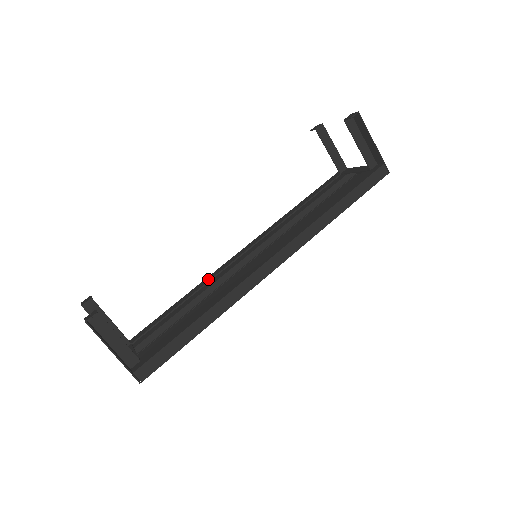
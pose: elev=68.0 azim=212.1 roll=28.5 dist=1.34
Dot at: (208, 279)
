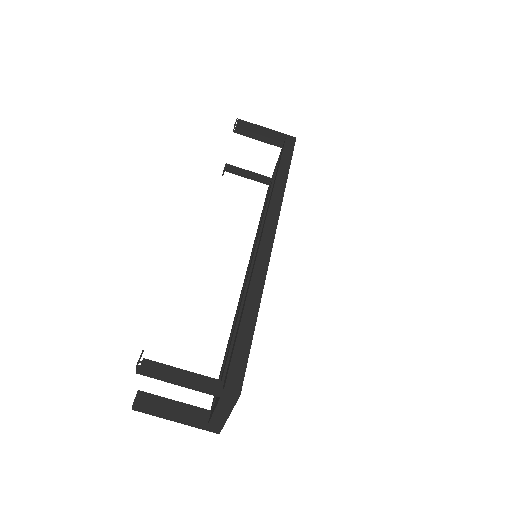
Dot at: (236, 312)
